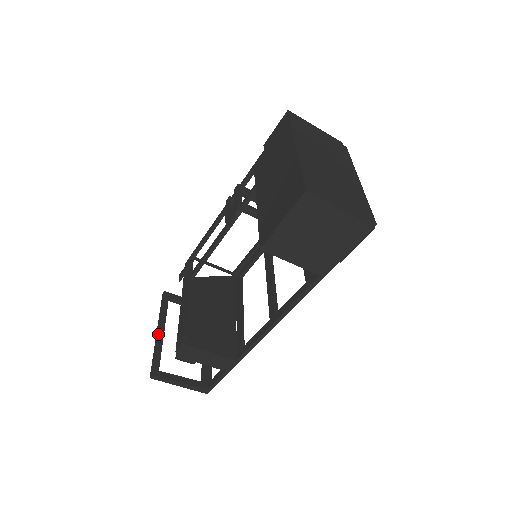
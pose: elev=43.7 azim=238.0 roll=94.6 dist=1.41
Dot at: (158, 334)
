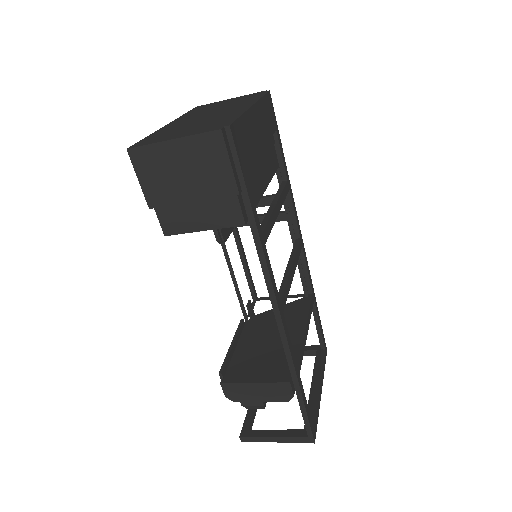
Dot at: occluded
